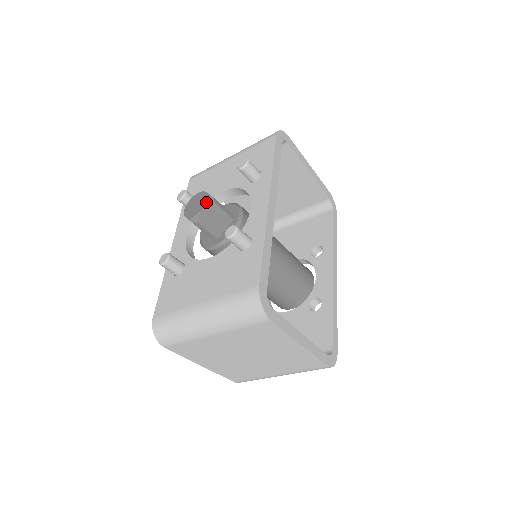
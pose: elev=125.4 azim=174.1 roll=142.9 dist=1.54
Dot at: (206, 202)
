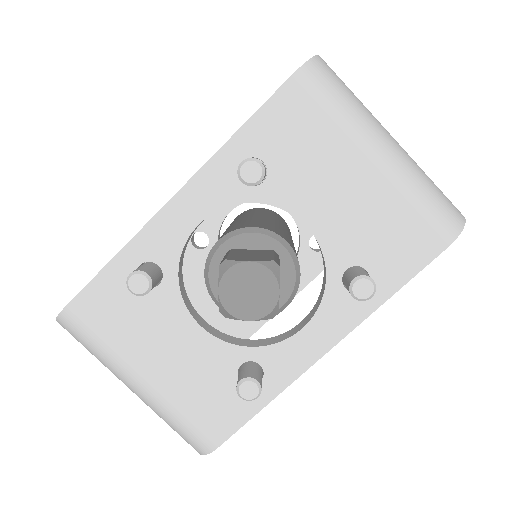
Dot at: (263, 317)
